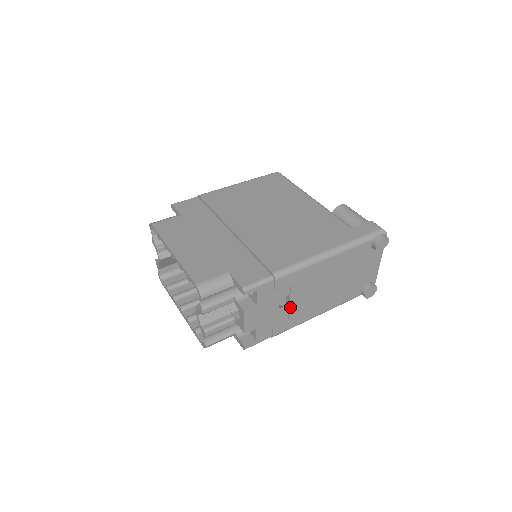
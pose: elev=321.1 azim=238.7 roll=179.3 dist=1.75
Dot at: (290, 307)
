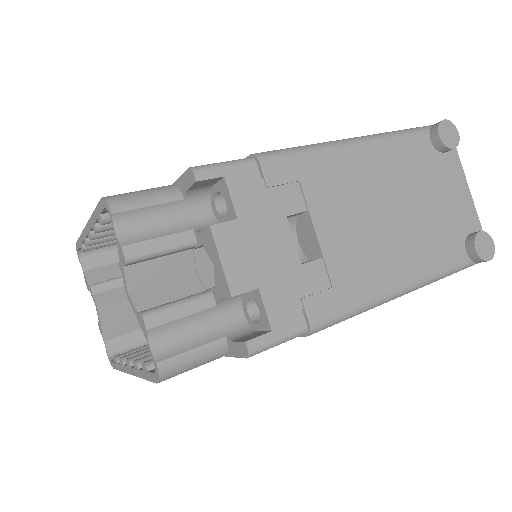
Dot at: (321, 247)
